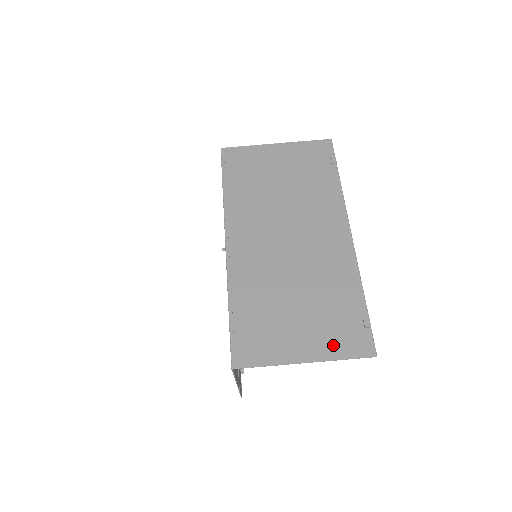
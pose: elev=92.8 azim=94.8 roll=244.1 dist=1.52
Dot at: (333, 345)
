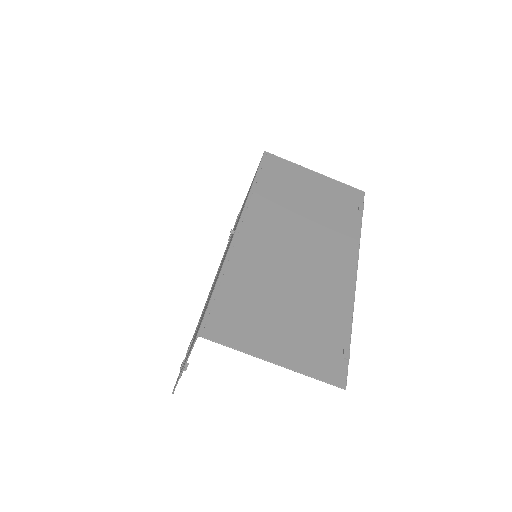
Dot at: (307, 359)
